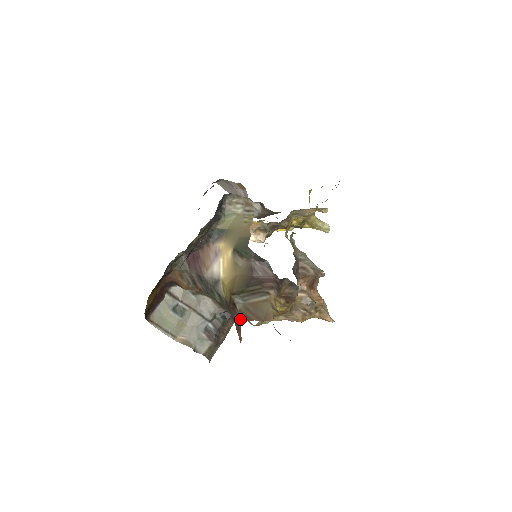
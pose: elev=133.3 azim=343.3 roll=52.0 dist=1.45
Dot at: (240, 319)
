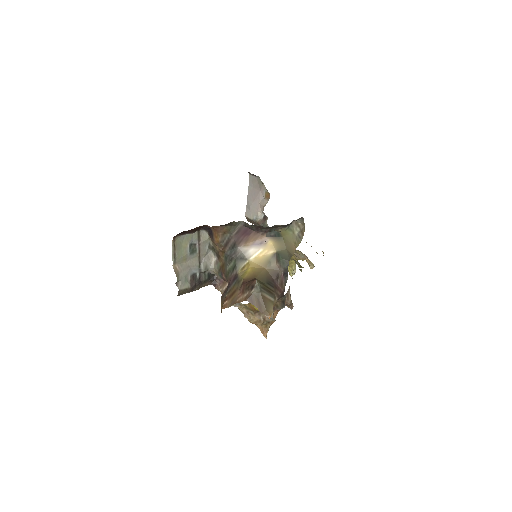
Dot at: (247, 298)
